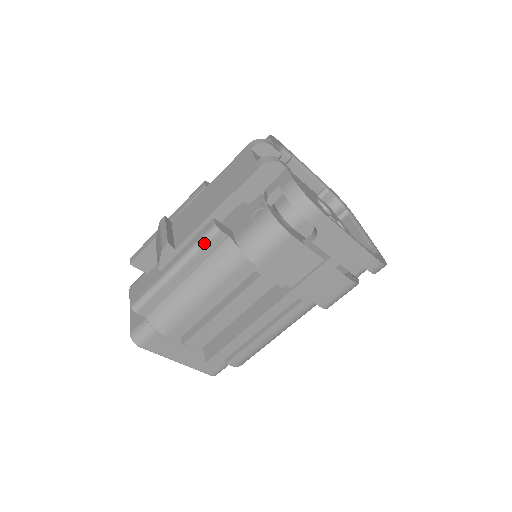
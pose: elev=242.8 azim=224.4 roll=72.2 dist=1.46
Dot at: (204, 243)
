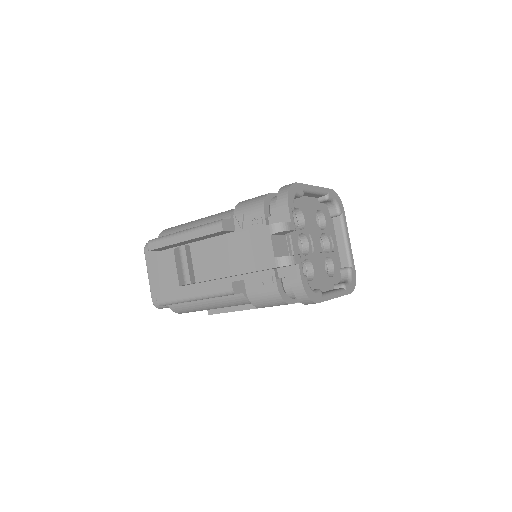
Dot at: occluded
